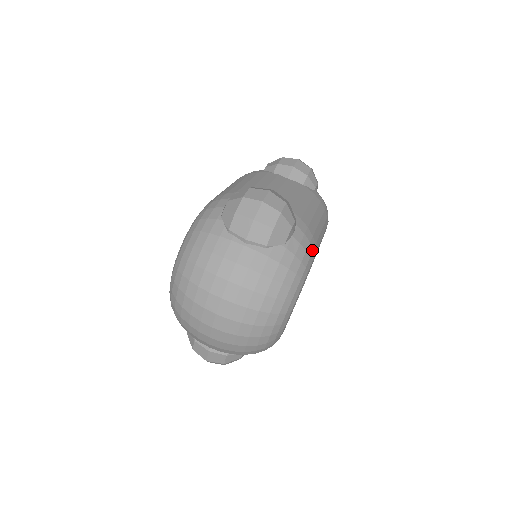
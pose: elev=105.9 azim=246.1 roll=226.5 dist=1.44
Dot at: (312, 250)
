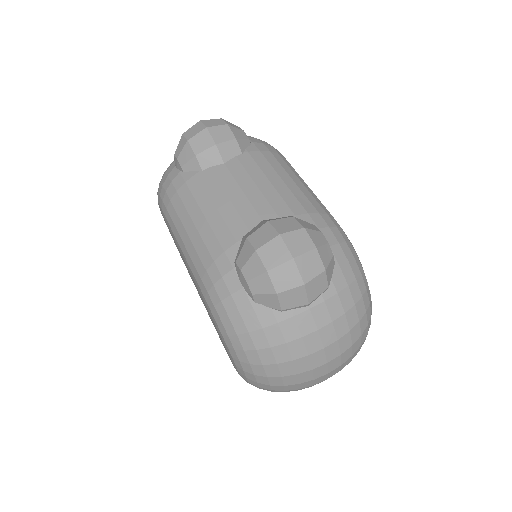
Dot at: (342, 230)
